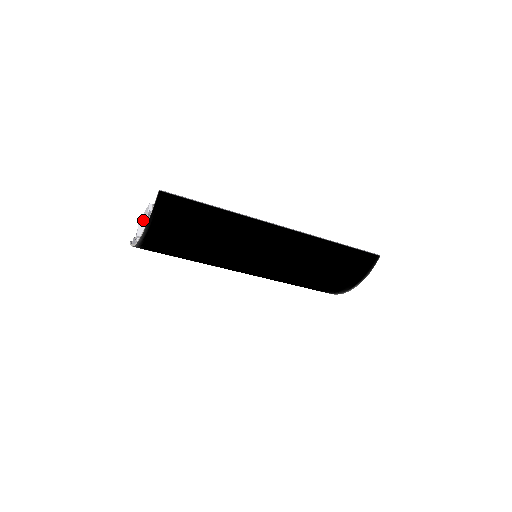
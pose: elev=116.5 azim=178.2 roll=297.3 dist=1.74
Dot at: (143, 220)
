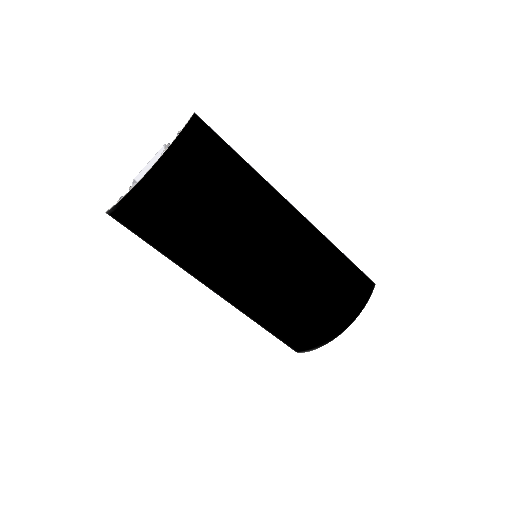
Dot at: (142, 175)
